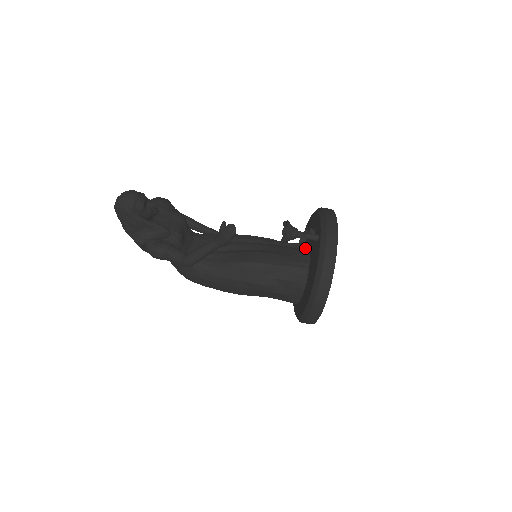
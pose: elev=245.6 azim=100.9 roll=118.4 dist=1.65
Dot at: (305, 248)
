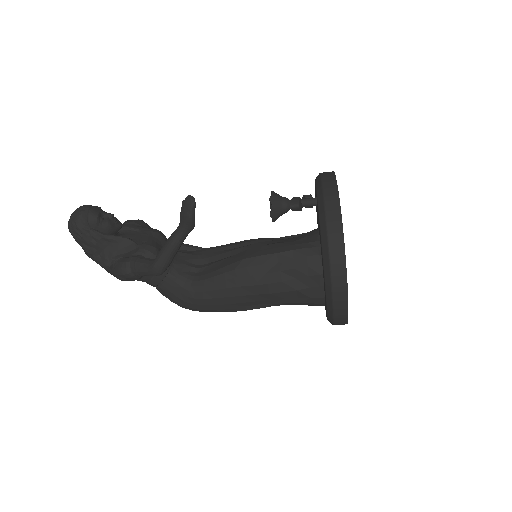
Dot at: (314, 230)
